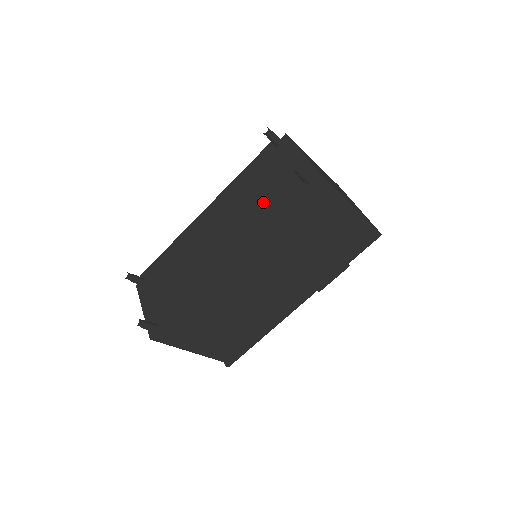
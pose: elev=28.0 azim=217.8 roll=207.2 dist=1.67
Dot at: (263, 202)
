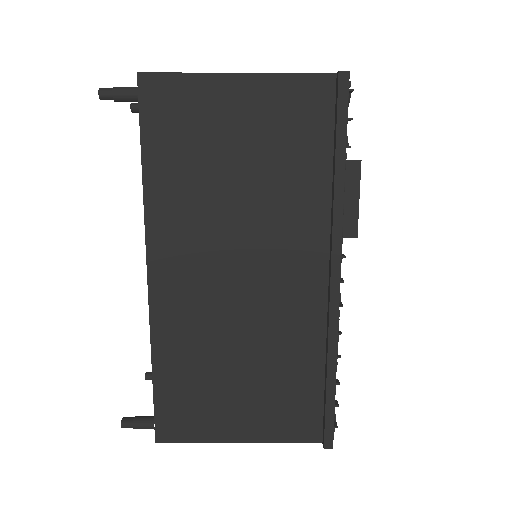
Dot at: occluded
